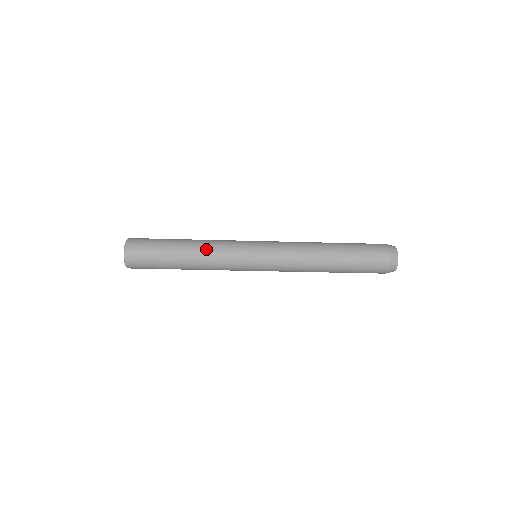
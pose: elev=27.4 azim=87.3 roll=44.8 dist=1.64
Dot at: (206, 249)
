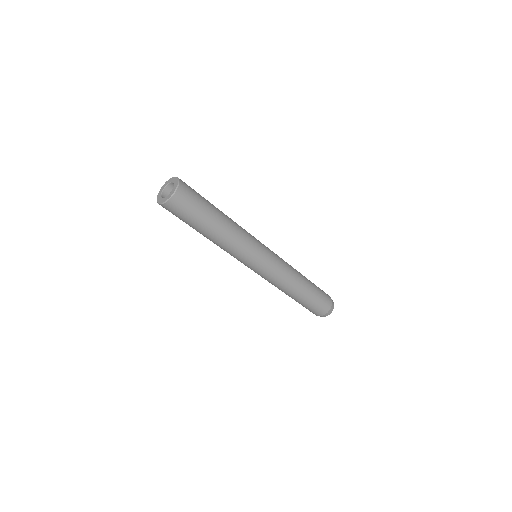
Dot at: occluded
